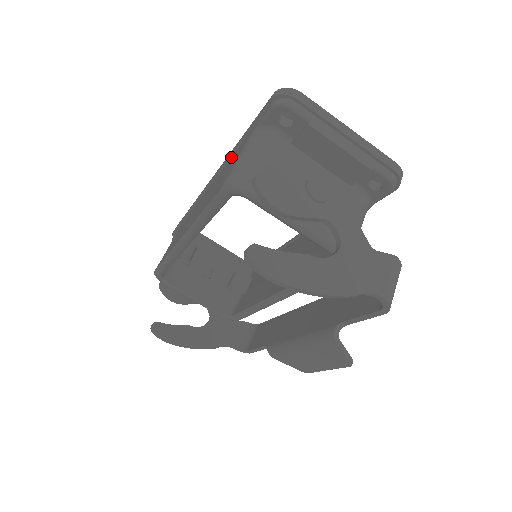
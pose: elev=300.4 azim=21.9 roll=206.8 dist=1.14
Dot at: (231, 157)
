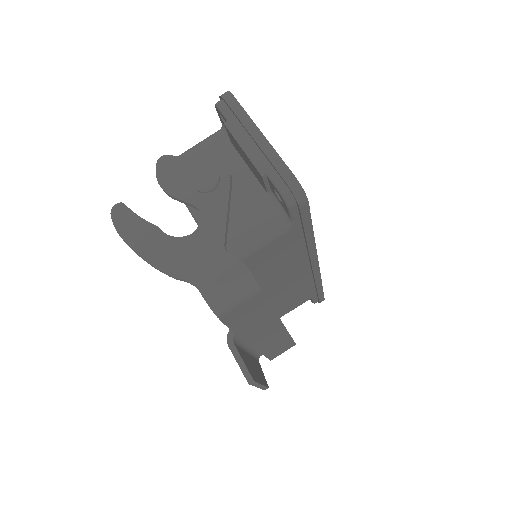
Dot at: occluded
